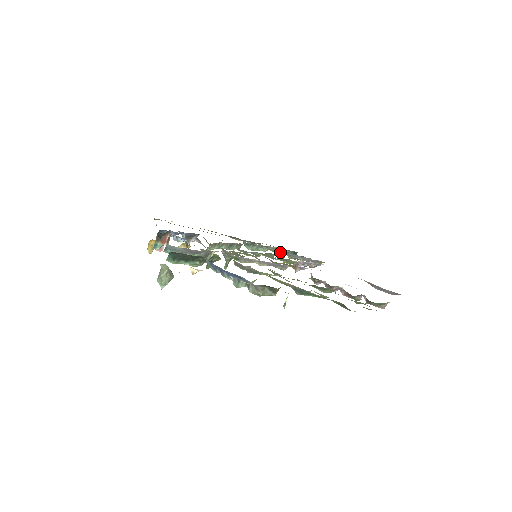
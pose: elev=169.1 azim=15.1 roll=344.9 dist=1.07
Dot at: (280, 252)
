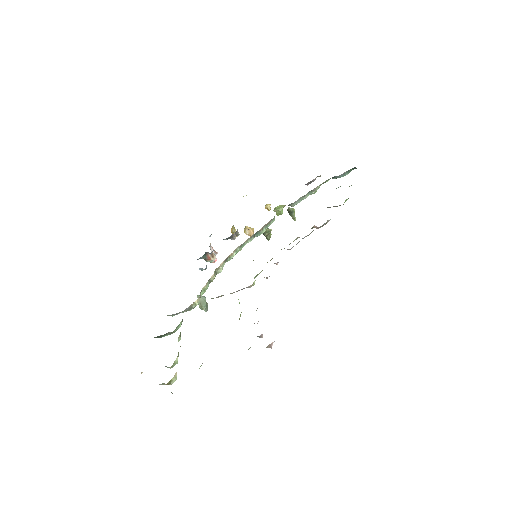
Dot at: occluded
